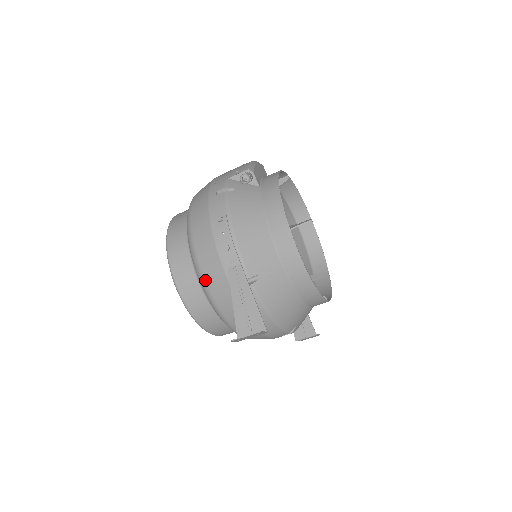
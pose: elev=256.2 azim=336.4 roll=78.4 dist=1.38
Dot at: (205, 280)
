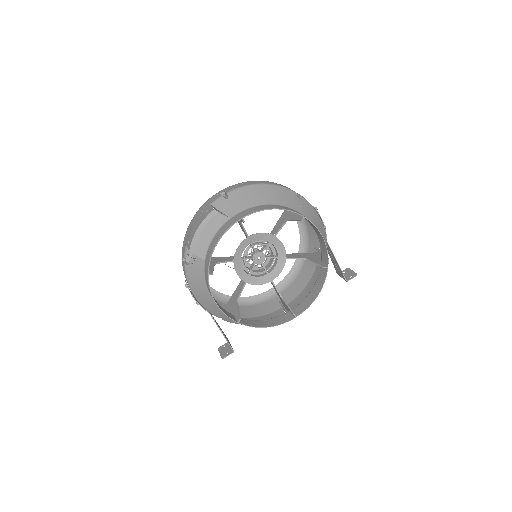
Dot at: occluded
